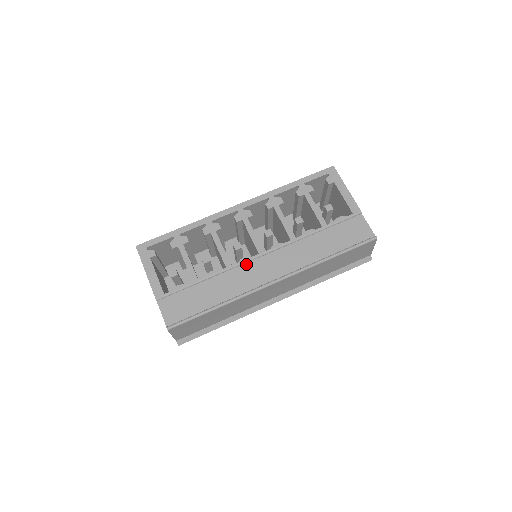
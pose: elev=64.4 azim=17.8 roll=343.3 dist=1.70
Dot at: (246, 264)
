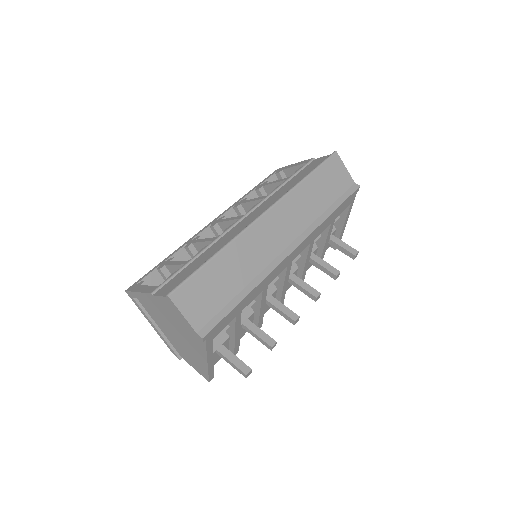
Dot at: (232, 229)
